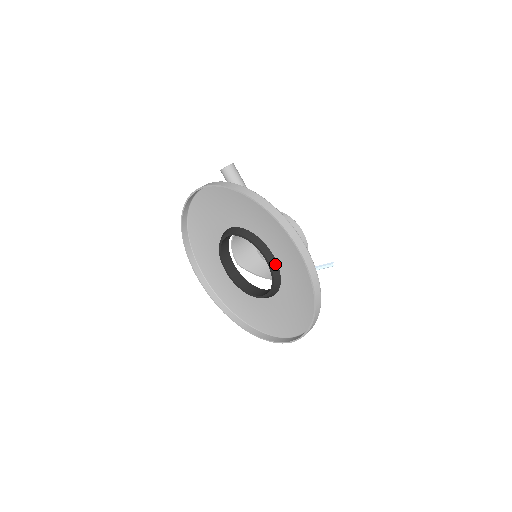
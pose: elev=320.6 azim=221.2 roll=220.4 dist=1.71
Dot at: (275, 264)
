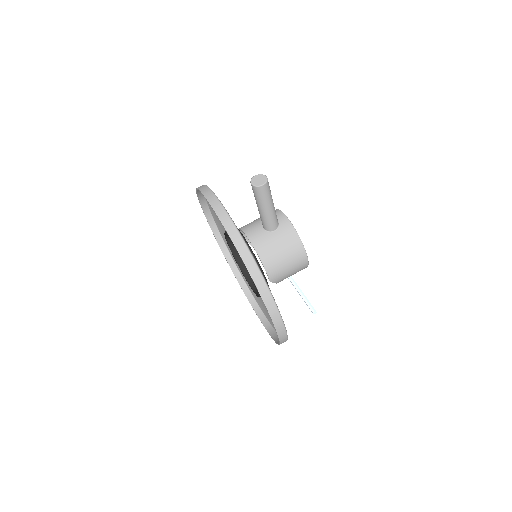
Dot at: occluded
